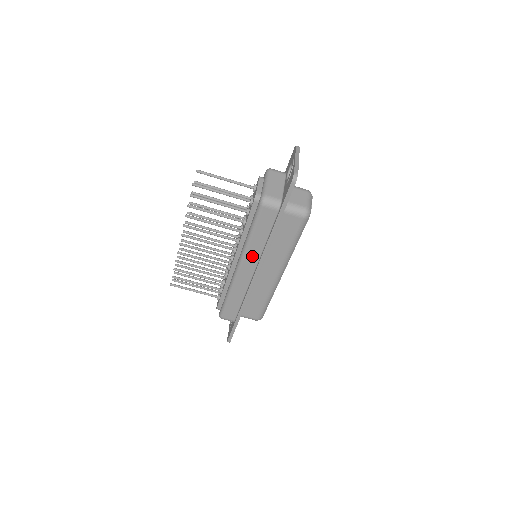
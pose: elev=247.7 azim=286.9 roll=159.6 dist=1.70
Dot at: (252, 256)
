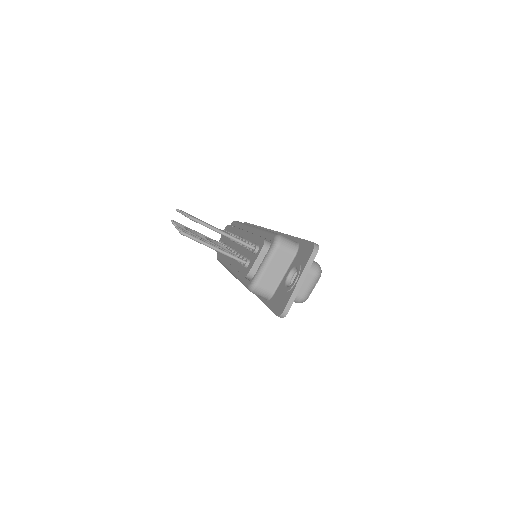
Dot at: occluded
